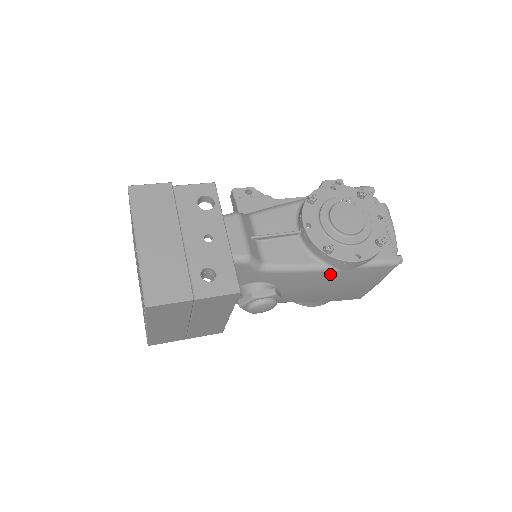
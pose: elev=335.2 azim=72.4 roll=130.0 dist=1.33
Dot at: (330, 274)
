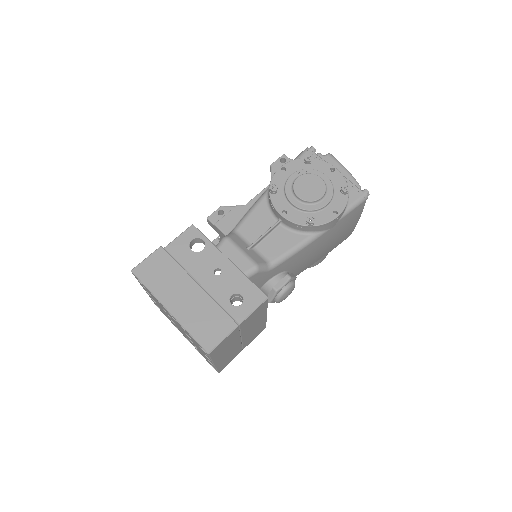
Dot at: (322, 237)
